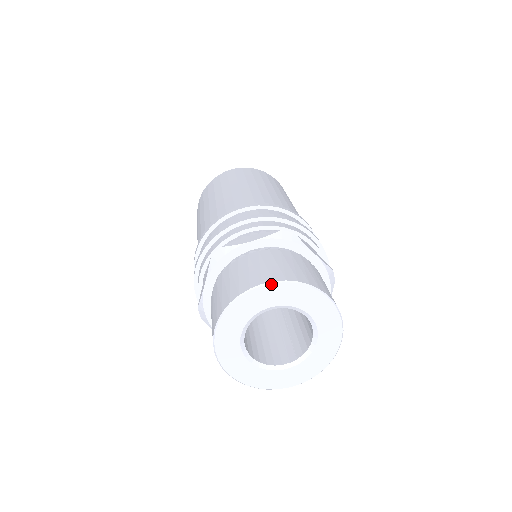
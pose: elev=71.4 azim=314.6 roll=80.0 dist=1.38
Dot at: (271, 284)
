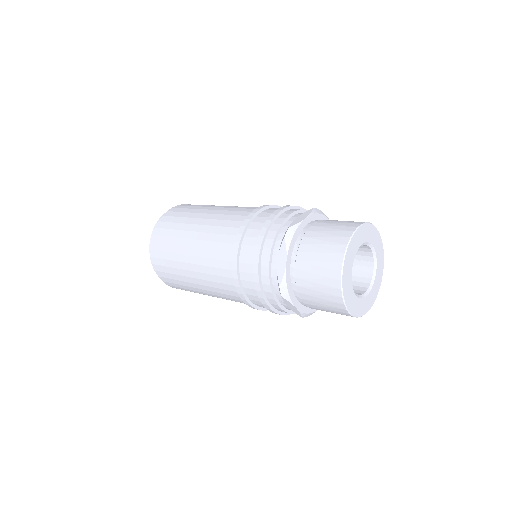
Dot at: (344, 265)
